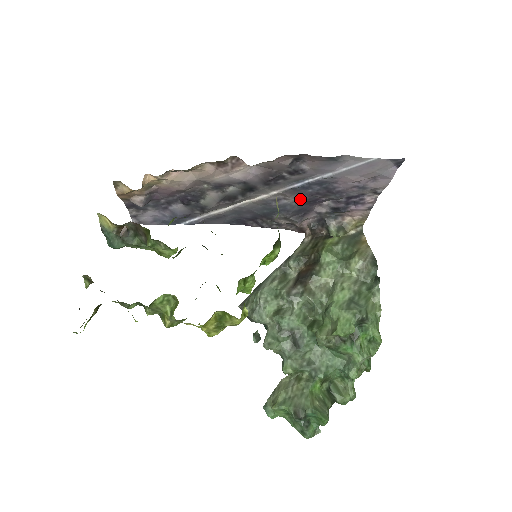
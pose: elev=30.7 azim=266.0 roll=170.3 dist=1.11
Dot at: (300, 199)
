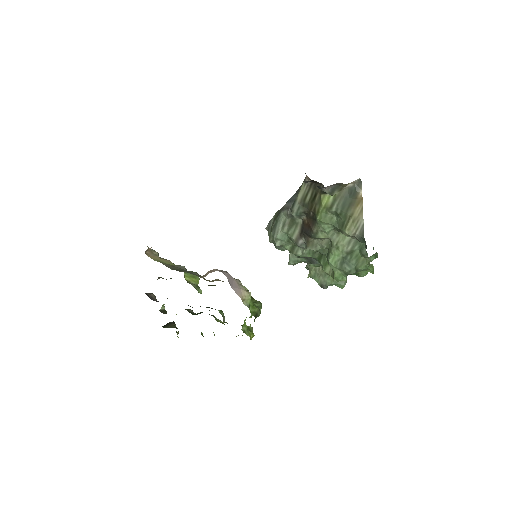
Dot at: occluded
